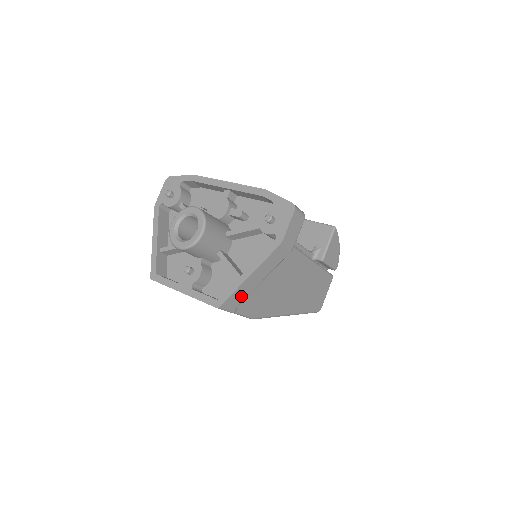
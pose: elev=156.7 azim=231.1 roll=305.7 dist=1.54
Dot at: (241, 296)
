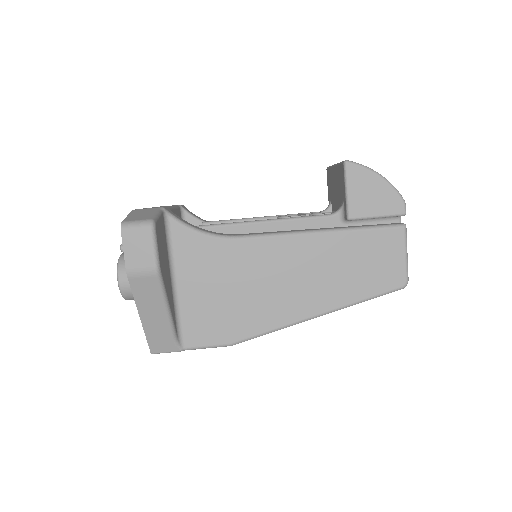
Dot at: (163, 335)
